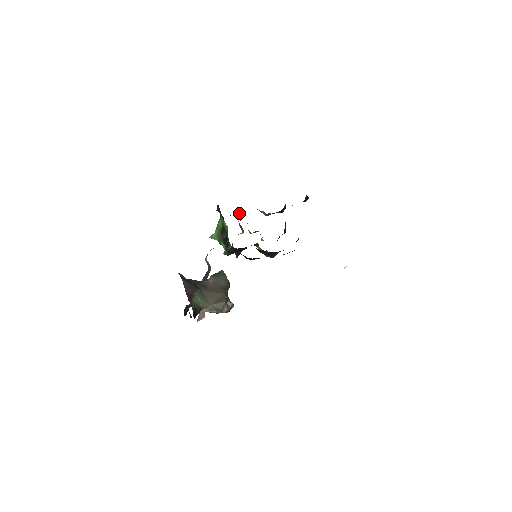
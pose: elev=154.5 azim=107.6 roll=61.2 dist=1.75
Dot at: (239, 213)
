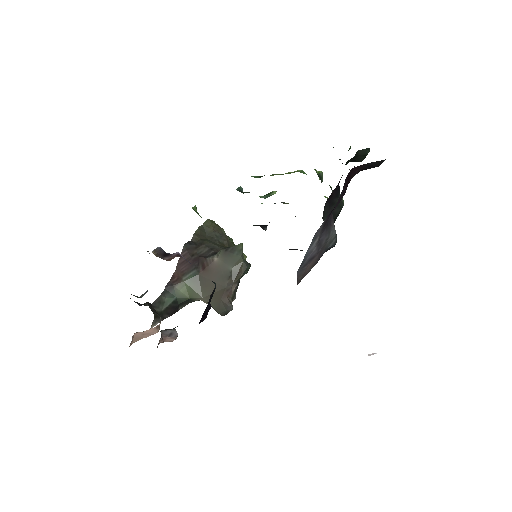
Dot at: occluded
